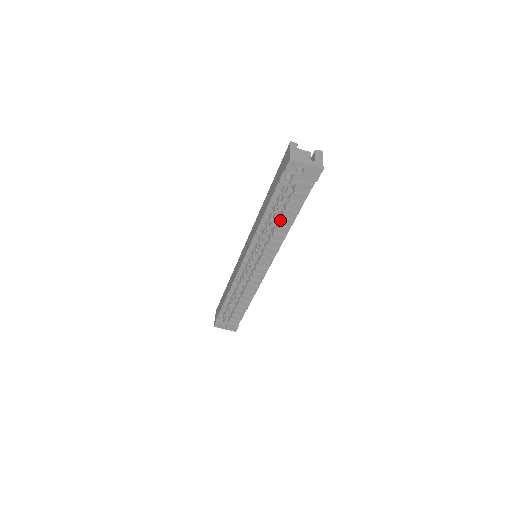
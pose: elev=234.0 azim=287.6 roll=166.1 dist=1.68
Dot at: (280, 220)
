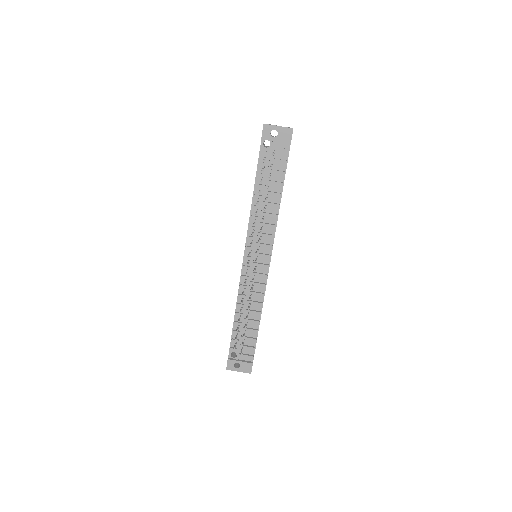
Dot at: (269, 197)
